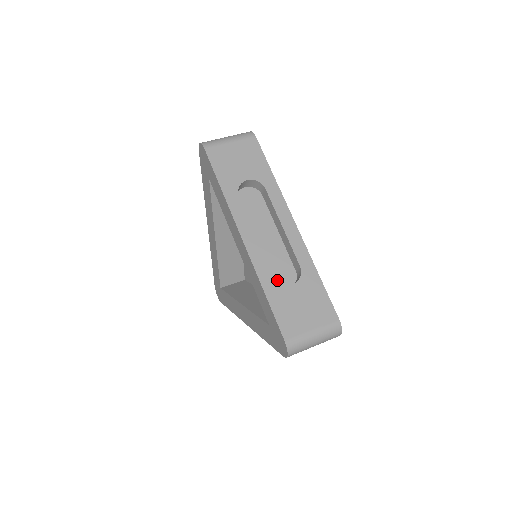
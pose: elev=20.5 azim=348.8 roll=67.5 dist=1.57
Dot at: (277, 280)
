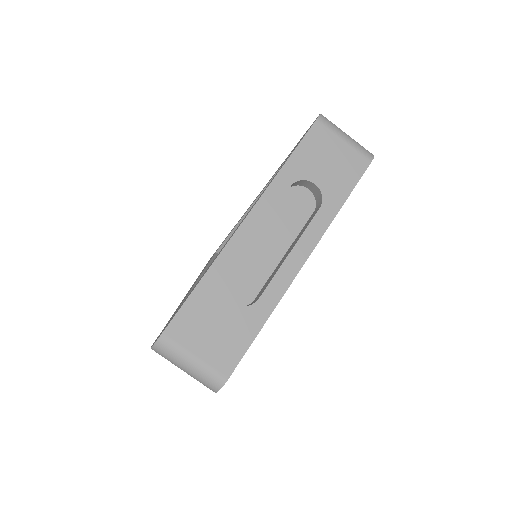
Dot at: (230, 285)
